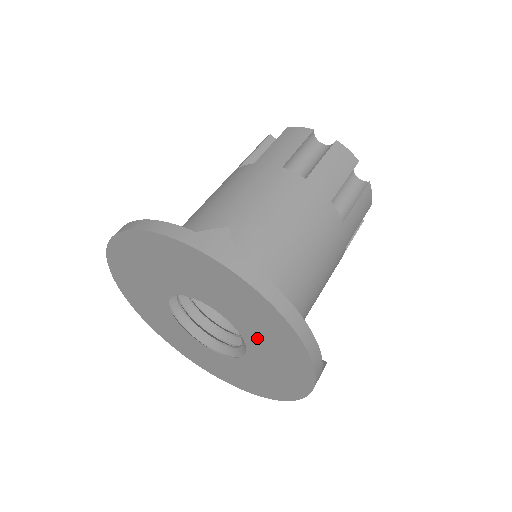
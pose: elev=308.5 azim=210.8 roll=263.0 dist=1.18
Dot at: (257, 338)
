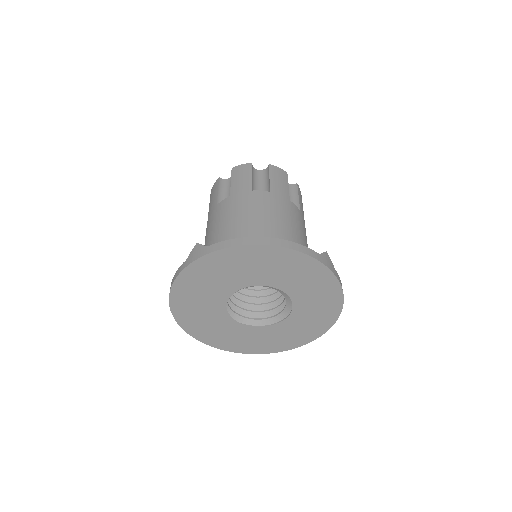
Dot at: (272, 276)
